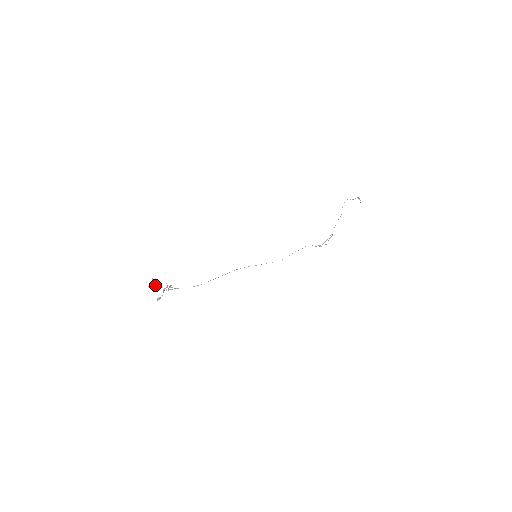
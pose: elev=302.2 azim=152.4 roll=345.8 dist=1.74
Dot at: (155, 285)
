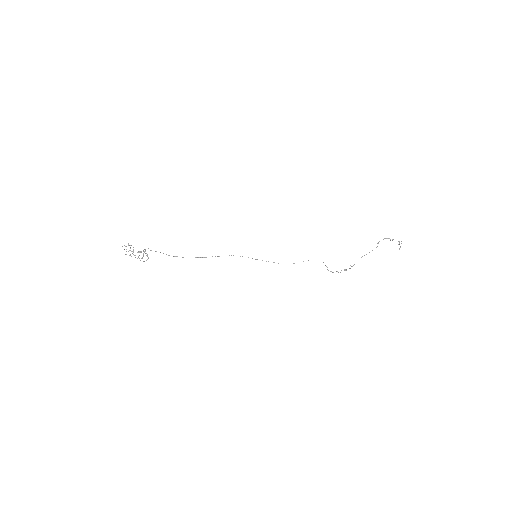
Dot at: (128, 251)
